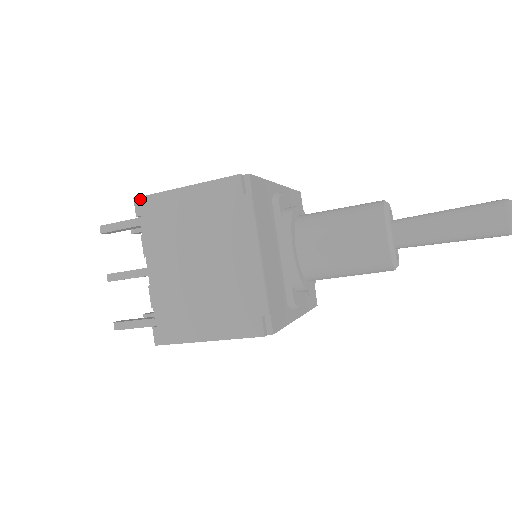
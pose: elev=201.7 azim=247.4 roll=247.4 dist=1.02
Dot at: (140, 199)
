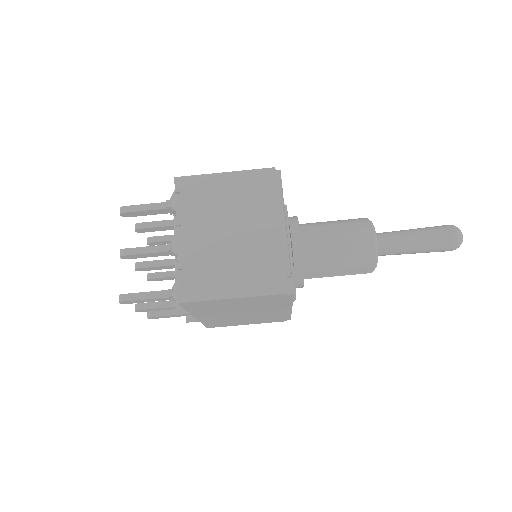
Dot at: (181, 178)
